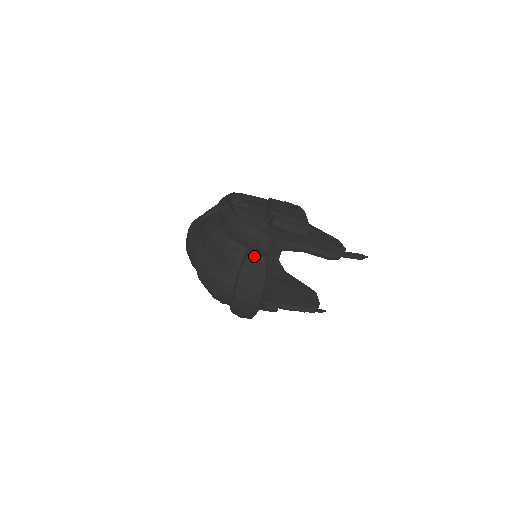
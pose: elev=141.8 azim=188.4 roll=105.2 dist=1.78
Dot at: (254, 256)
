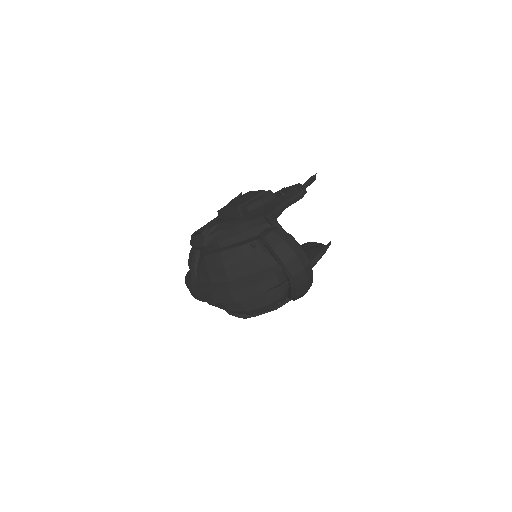
Dot at: (271, 235)
